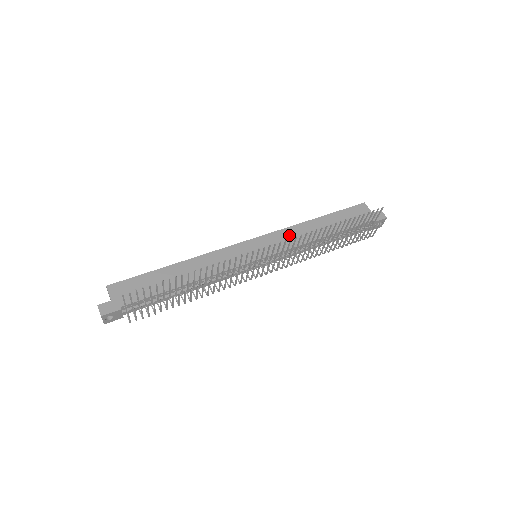
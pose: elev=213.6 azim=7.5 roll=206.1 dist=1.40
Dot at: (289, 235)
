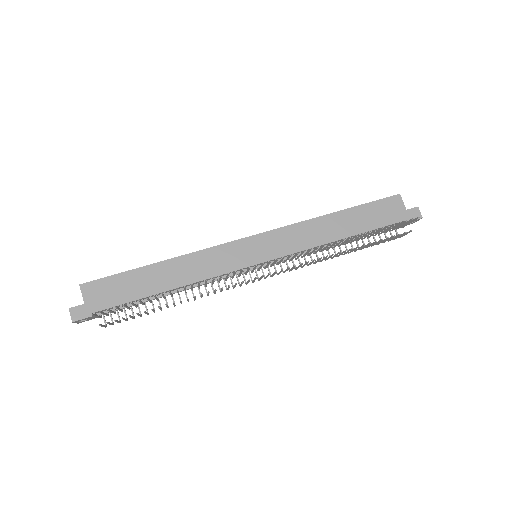
Dot at: (299, 233)
